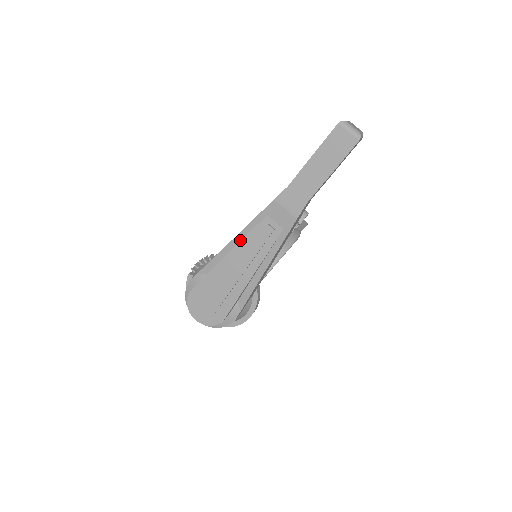
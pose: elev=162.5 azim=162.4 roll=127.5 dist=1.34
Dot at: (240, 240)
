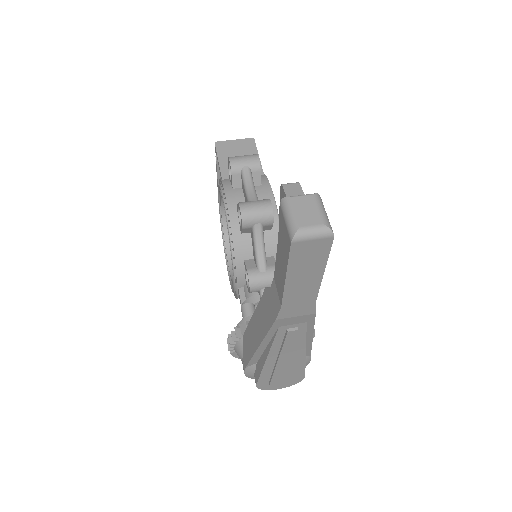
Dot at: (267, 344)
